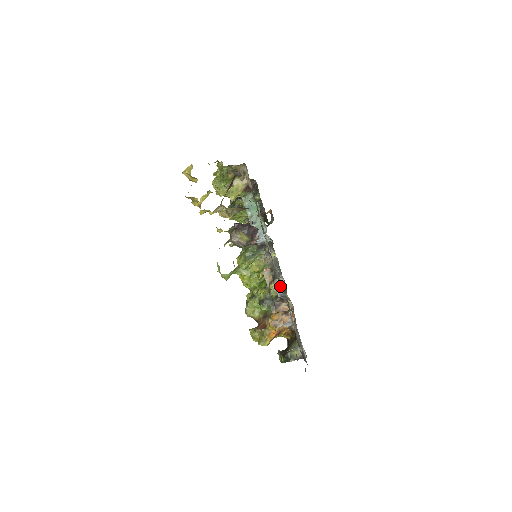
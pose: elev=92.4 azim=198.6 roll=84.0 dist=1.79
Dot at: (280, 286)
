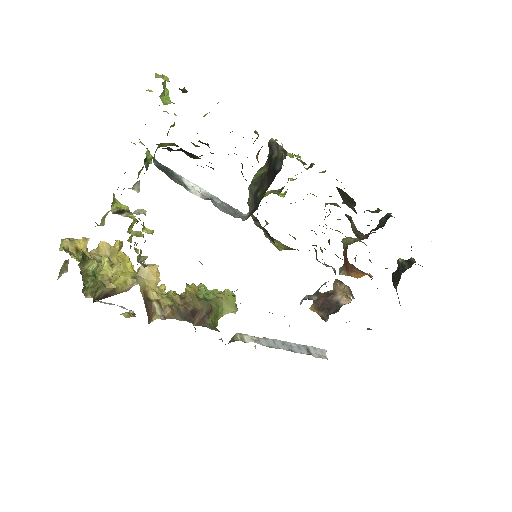
Dot at: occluded
